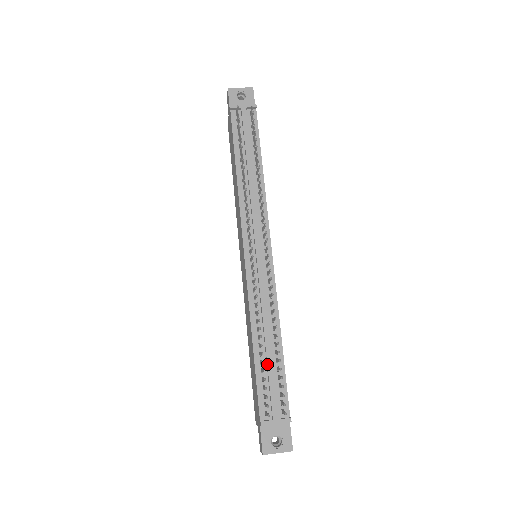
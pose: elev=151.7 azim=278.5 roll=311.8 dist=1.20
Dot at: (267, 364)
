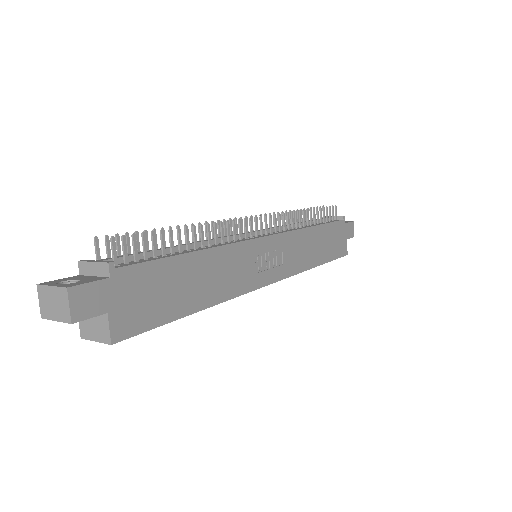
Dot at: (159, 249)
